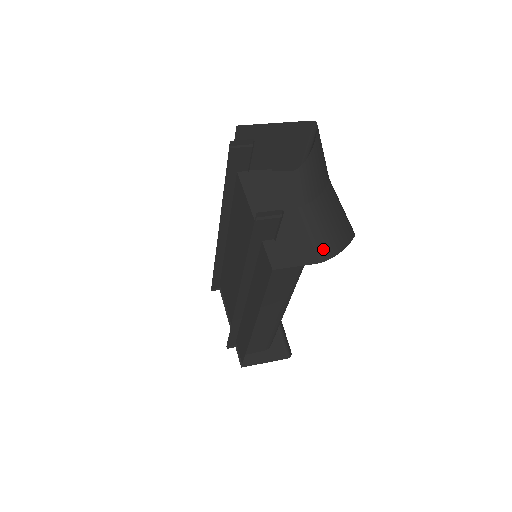
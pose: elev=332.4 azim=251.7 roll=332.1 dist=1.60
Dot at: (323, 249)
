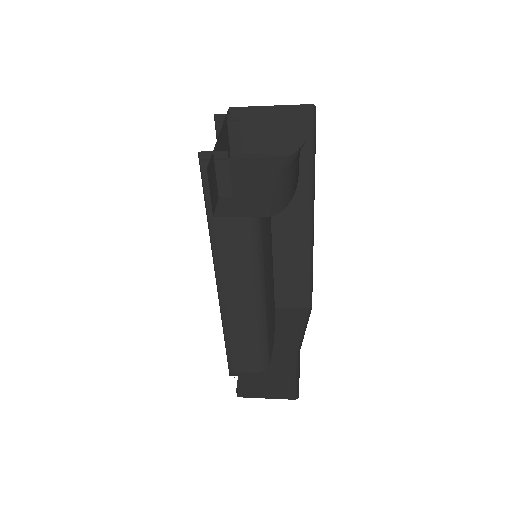
Dot at: (279, 205)
